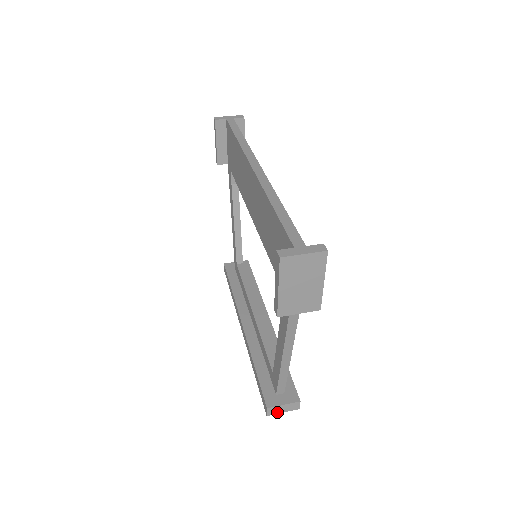
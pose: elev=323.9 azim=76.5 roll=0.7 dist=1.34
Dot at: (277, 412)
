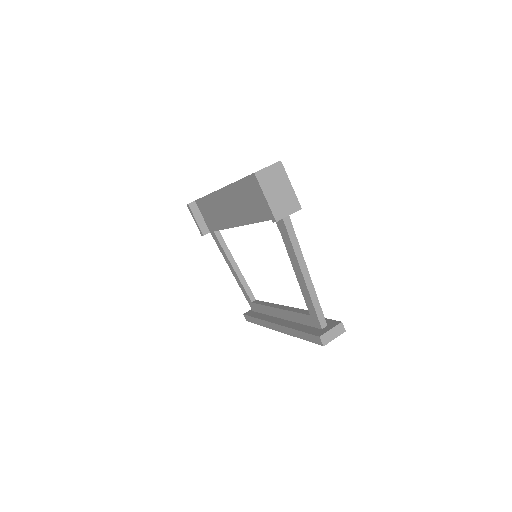
Dot at: (330, 340)
